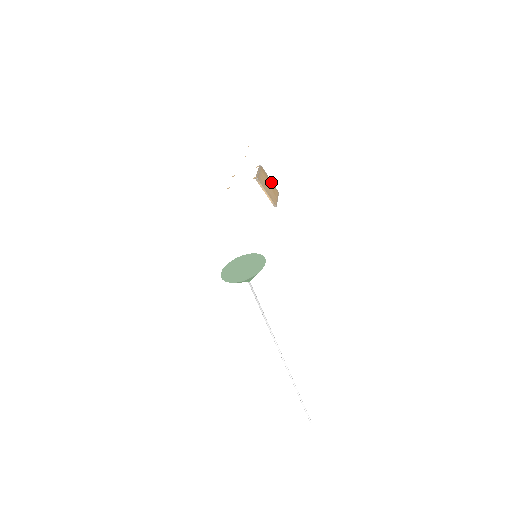
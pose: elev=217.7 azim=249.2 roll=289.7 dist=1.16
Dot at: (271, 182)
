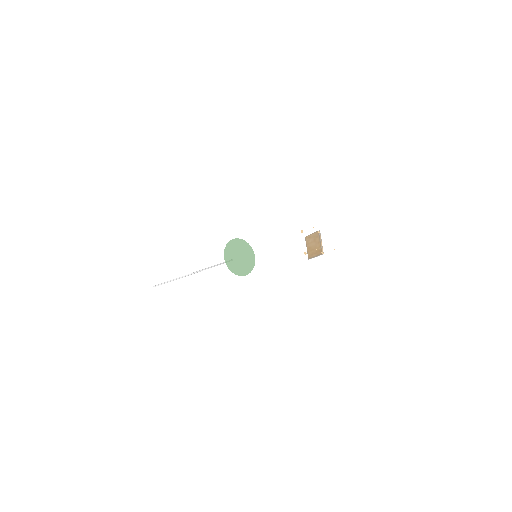
Dot at: (312, 236)
